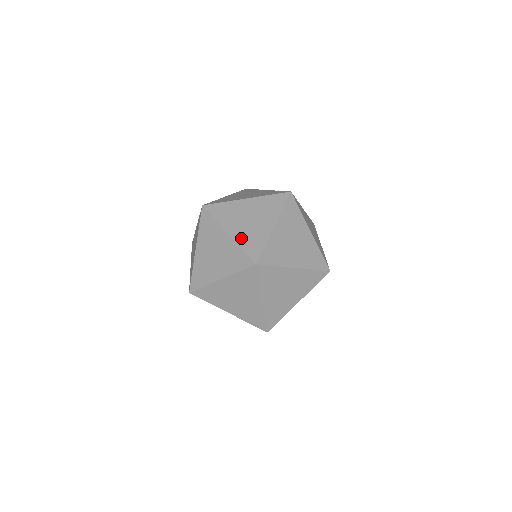
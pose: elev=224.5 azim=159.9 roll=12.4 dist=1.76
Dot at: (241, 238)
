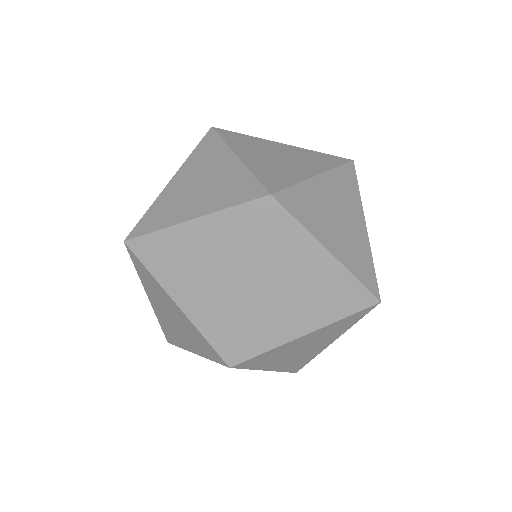
Dot at: (214, 203)
